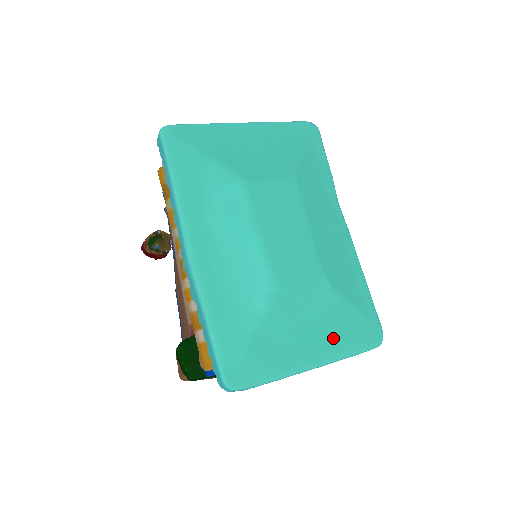
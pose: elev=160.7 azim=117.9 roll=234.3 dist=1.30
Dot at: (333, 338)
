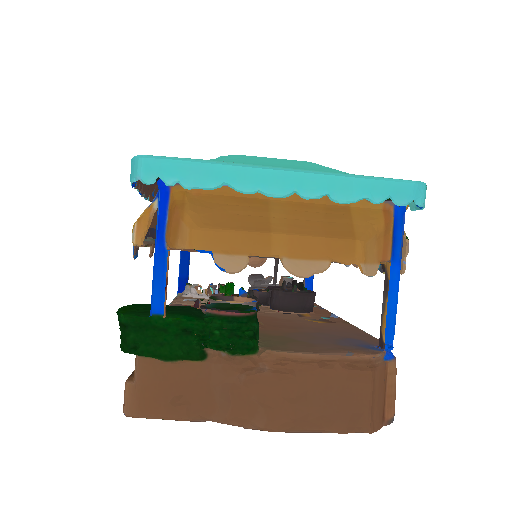
Dot at: occluded
